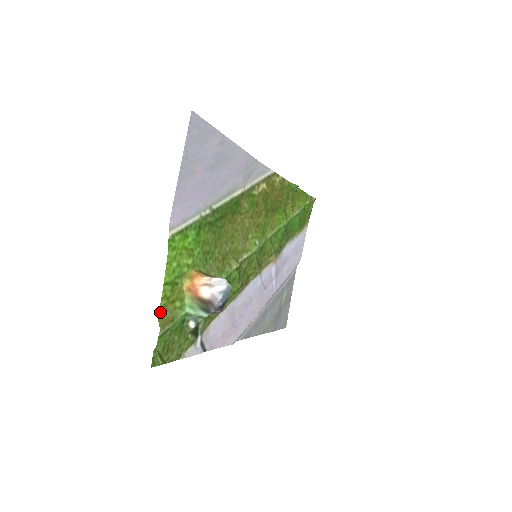
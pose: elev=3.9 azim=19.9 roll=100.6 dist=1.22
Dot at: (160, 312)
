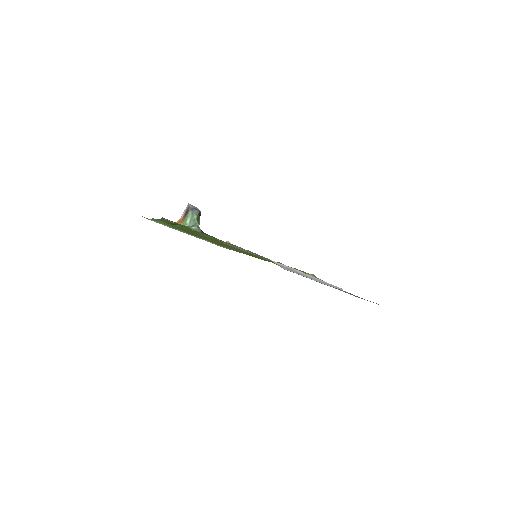
Dot at: occluded
